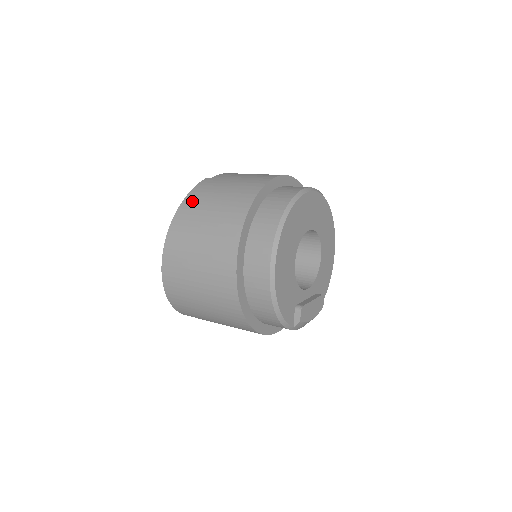
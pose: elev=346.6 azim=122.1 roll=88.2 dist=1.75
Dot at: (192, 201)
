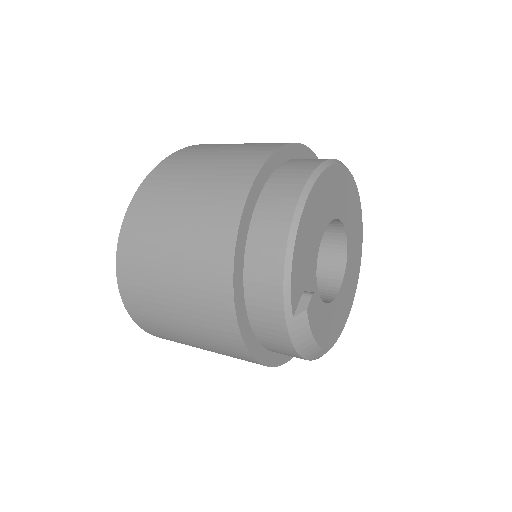
Dot at: occluded
